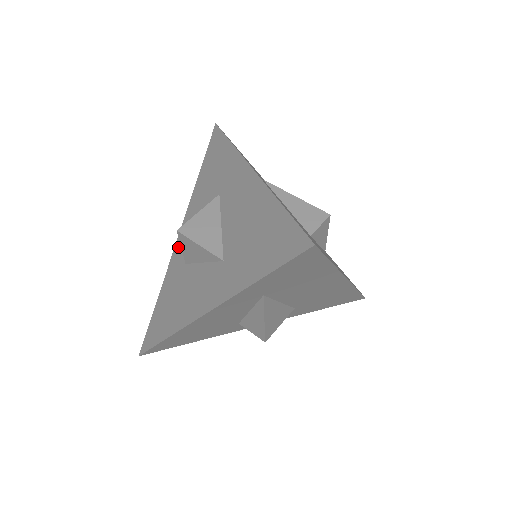
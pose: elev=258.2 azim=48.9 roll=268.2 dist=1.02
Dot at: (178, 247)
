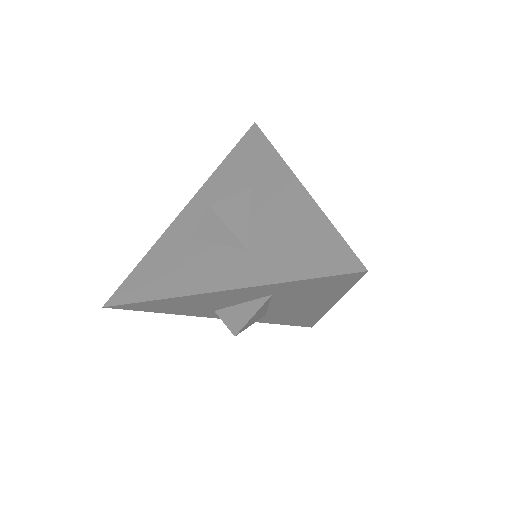
Dot at: (183, 218)
